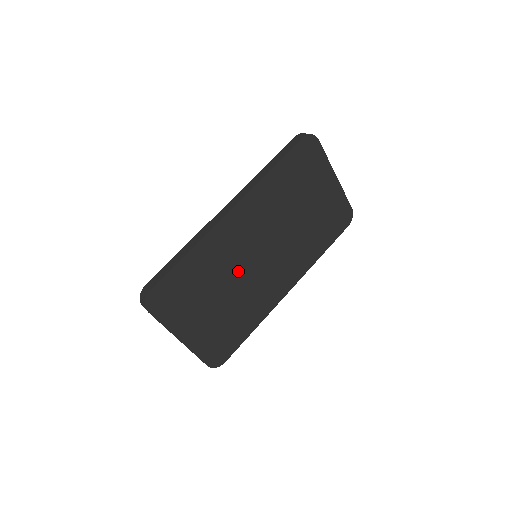
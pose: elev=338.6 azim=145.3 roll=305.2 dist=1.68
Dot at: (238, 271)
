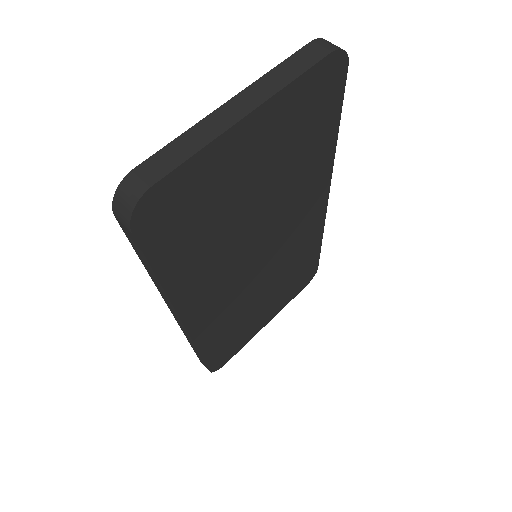
Dot at: (256, 286)
